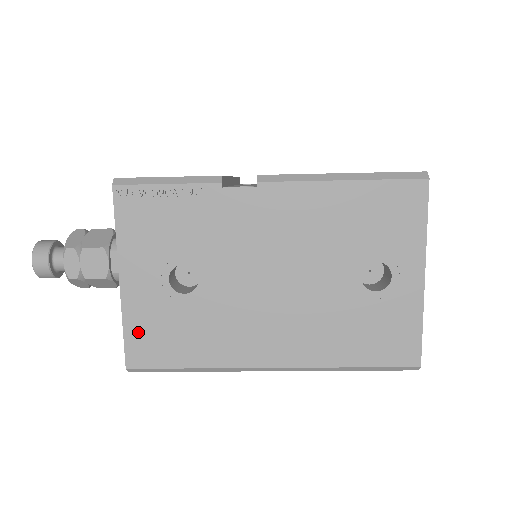
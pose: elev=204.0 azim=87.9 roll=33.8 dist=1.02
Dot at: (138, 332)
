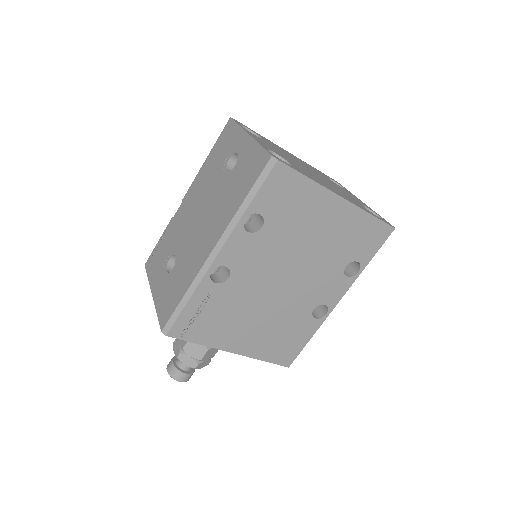
Dot at: (162, 308)
